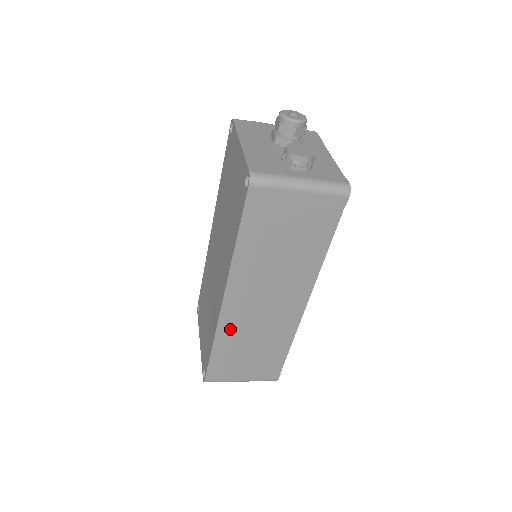
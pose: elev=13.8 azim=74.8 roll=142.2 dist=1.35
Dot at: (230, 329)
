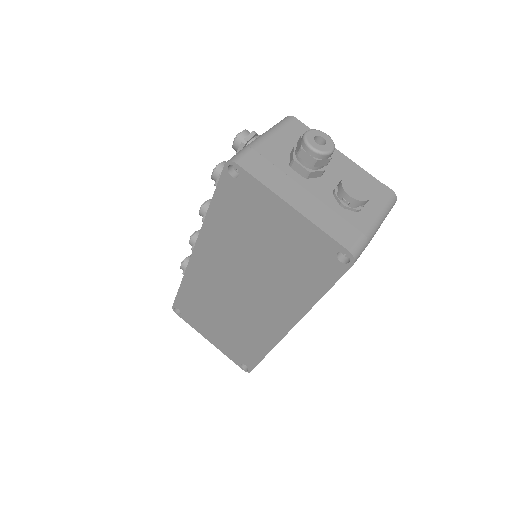
Dot at: occluded
